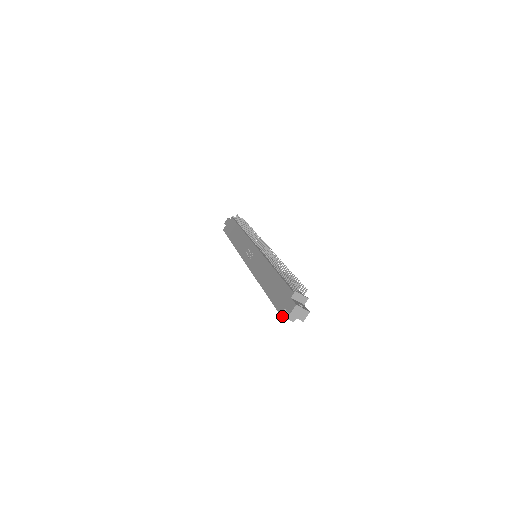
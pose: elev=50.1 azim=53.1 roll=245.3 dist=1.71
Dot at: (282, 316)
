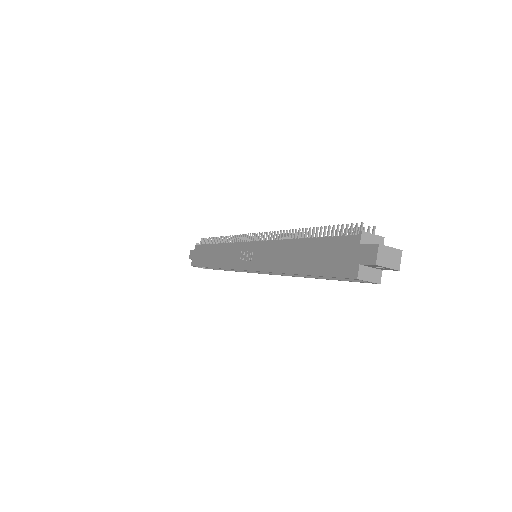
Dot at: (360, 279)
